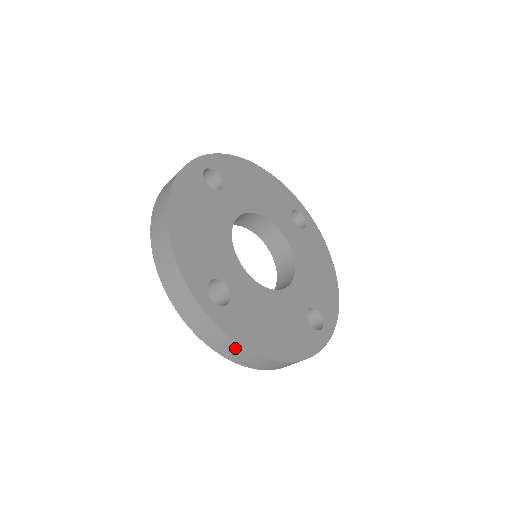
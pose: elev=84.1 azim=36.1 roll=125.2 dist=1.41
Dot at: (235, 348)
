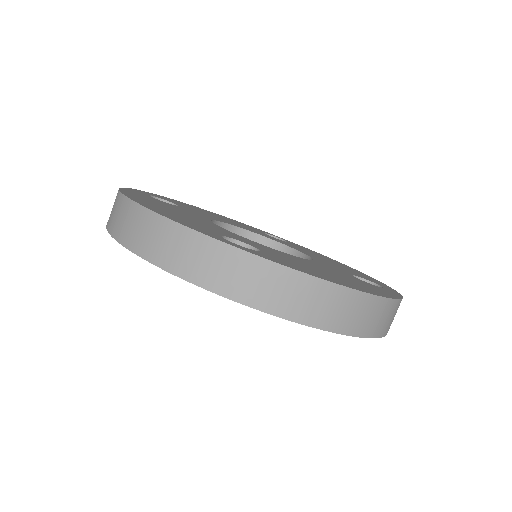
Dot at: (306, 288)
